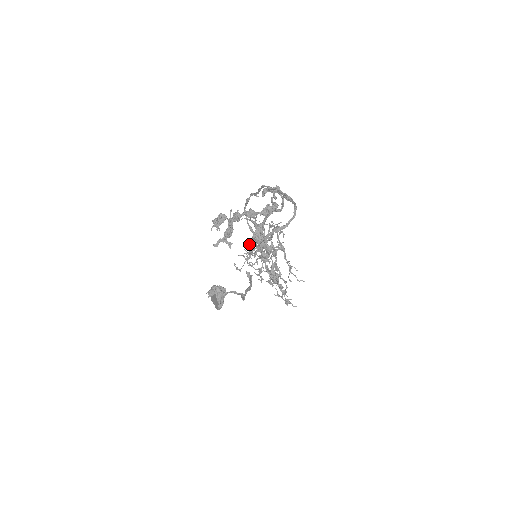
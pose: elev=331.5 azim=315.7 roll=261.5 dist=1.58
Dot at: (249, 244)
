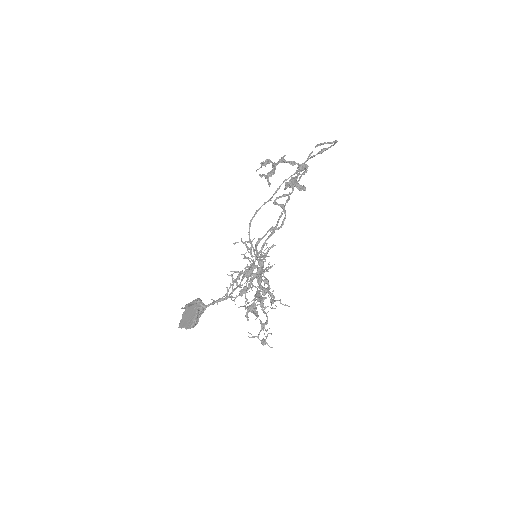
Dot at: (286, 184)
